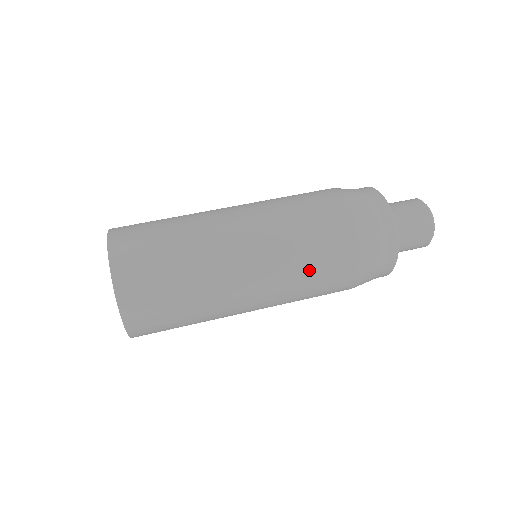
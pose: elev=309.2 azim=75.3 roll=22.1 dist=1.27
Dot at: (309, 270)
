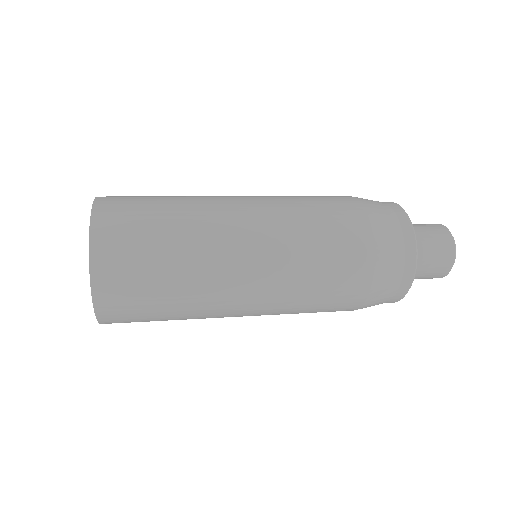
Dot at: (312, 222)
